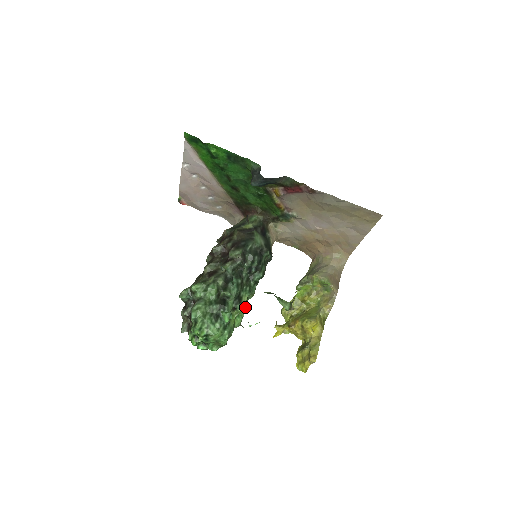
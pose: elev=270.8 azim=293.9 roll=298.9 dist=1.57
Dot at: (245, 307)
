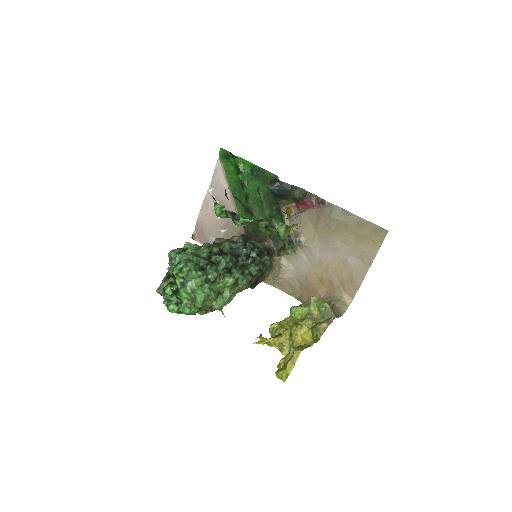
Dot at: (234, 277)
